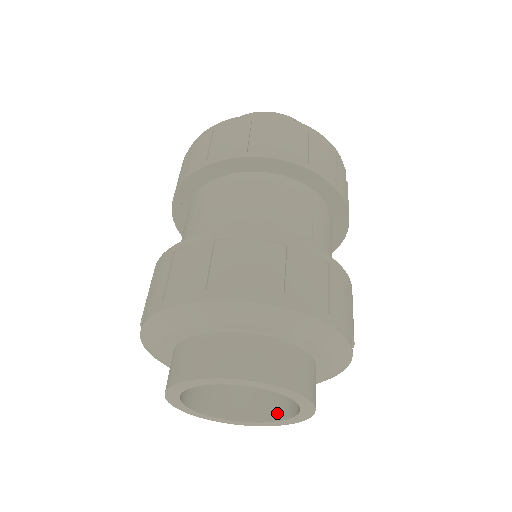
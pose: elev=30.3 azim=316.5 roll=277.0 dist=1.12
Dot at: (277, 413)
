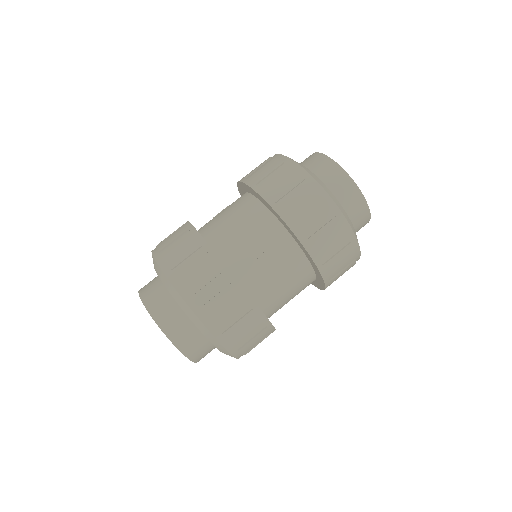
Dot at: occluded
